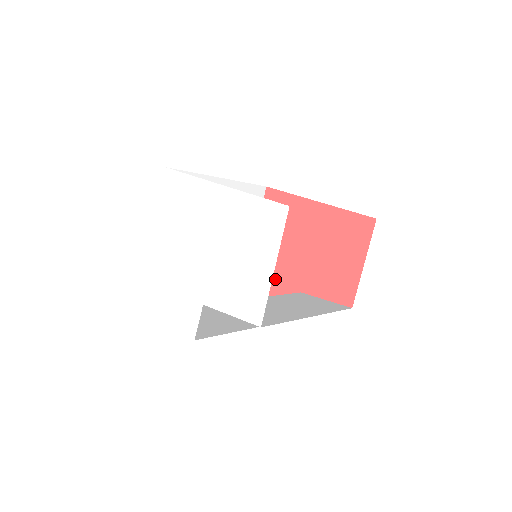
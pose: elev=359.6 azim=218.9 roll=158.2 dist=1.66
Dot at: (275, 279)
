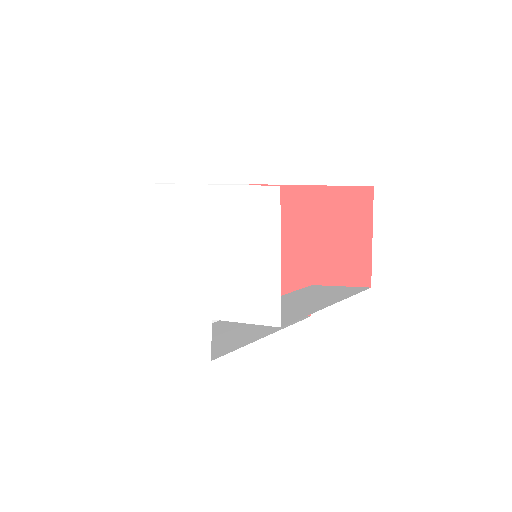
Dot at: (281, 278)
